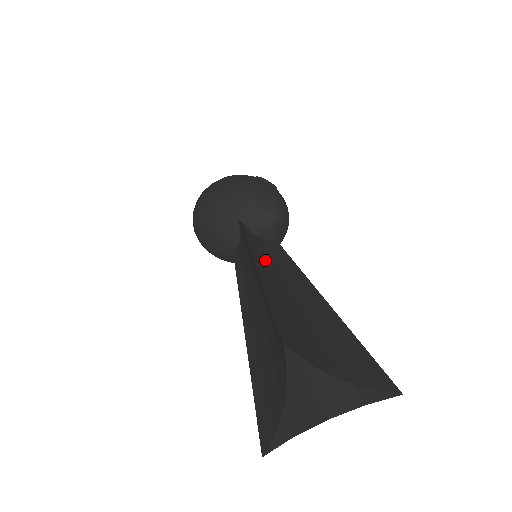
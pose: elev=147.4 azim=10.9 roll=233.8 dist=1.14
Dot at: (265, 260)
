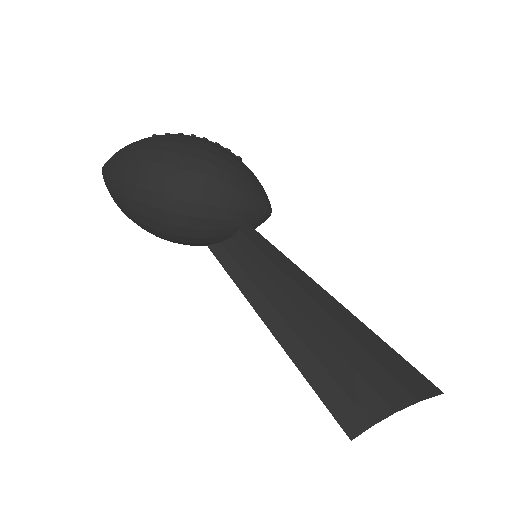
Dot at: occluded
